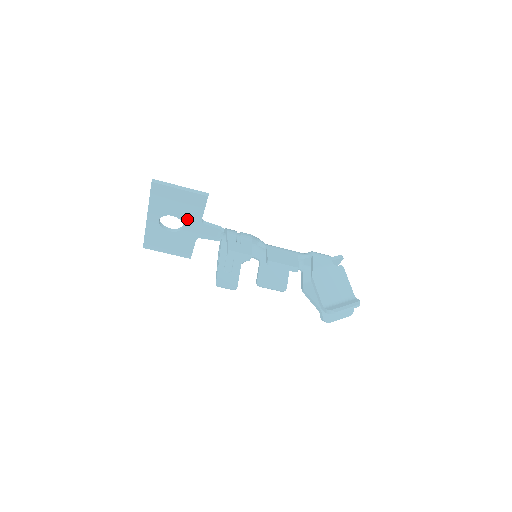
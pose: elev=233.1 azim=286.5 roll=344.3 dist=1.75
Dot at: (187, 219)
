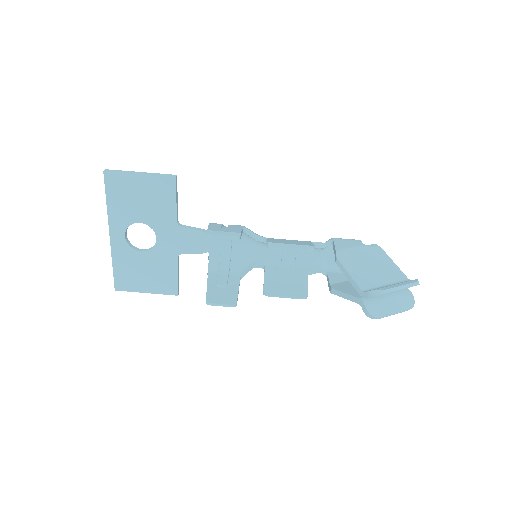
Dot at: (159, 224)
